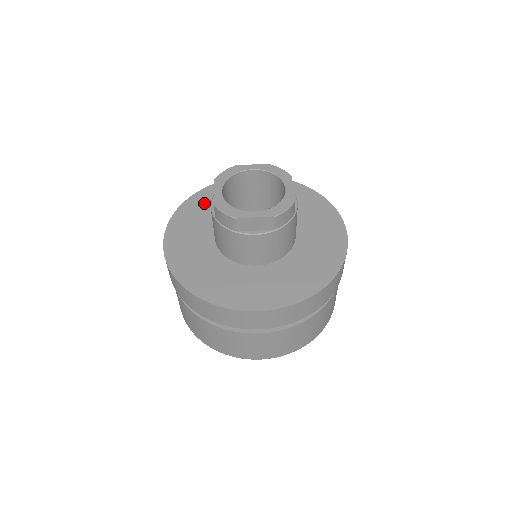
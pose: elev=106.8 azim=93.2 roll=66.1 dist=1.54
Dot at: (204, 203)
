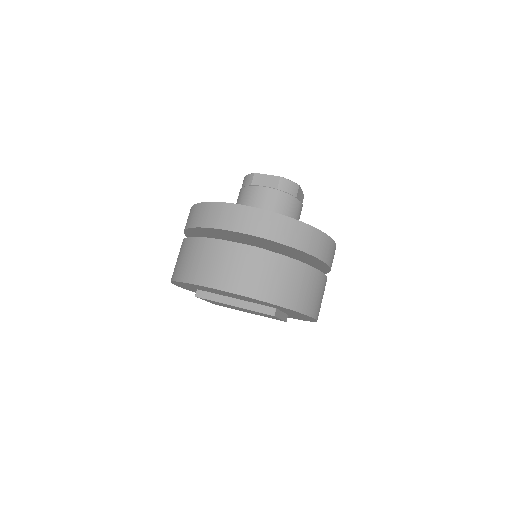
Dot at: occluded
